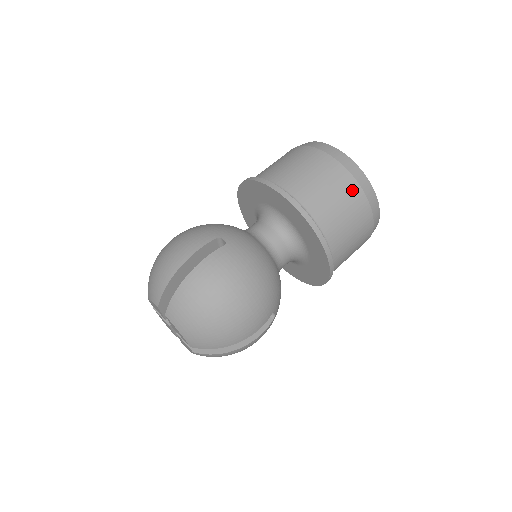
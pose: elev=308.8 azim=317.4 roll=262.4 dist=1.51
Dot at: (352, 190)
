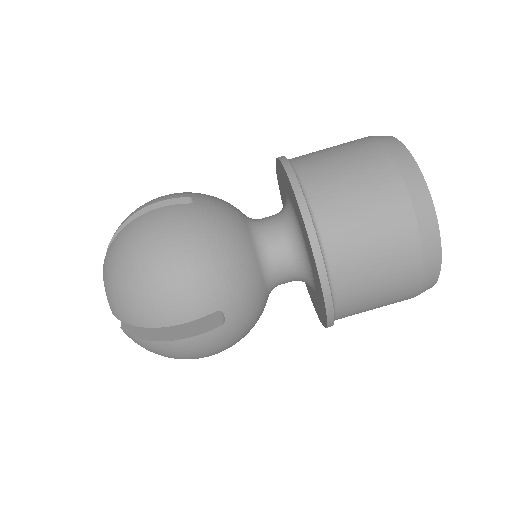
Dot at: (388, 184)
